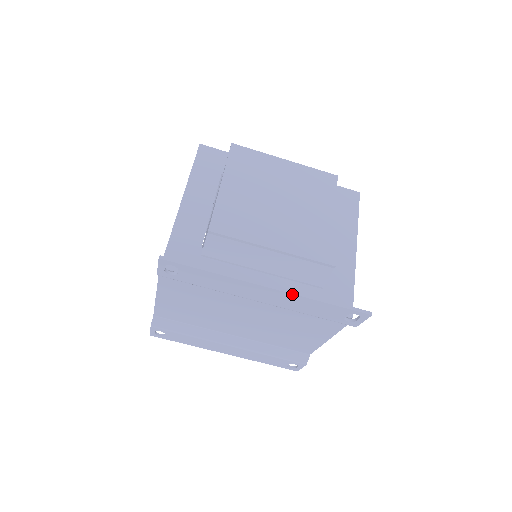
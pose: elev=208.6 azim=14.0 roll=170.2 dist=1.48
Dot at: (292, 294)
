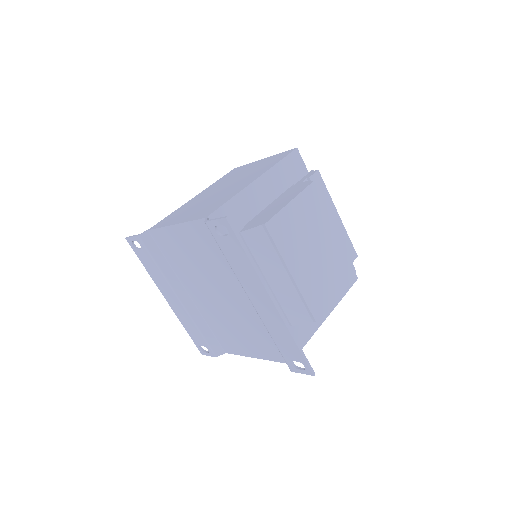
Dot at: (282, 320)
